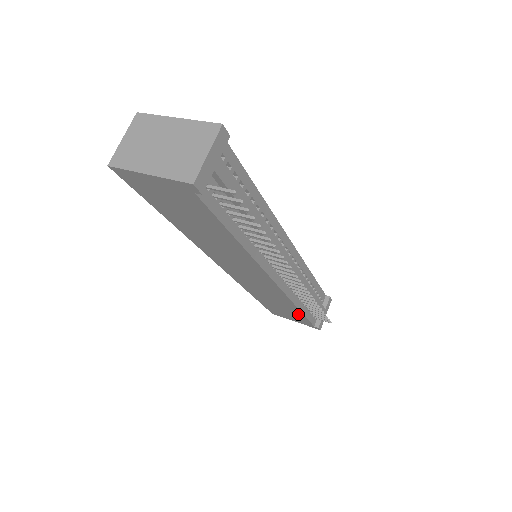
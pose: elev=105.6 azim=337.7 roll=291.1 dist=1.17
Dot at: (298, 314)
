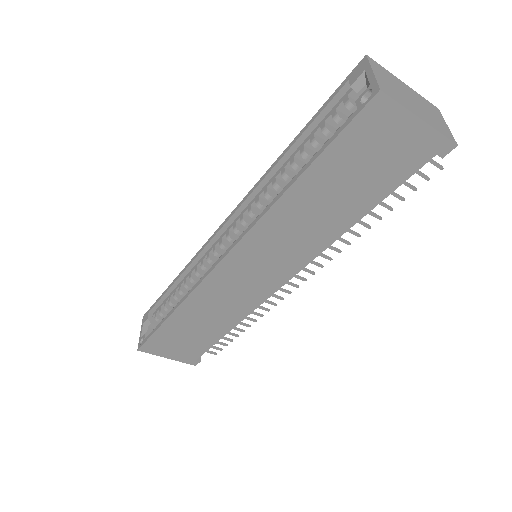
Dot at: (208, 340)
